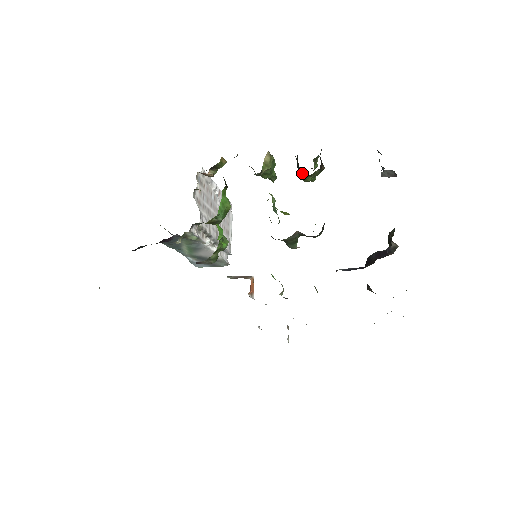
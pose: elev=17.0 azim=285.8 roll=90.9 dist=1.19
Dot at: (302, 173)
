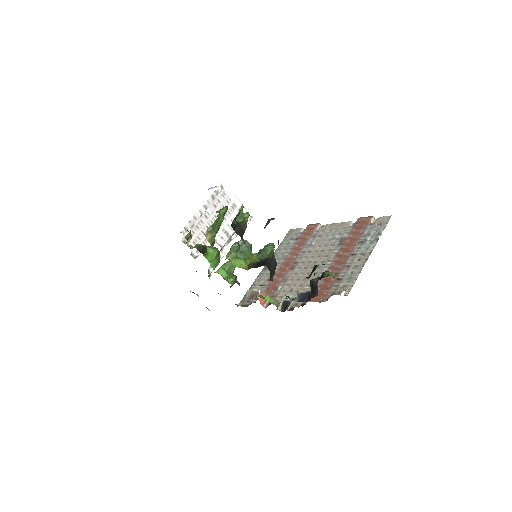
Dot at: occluded
